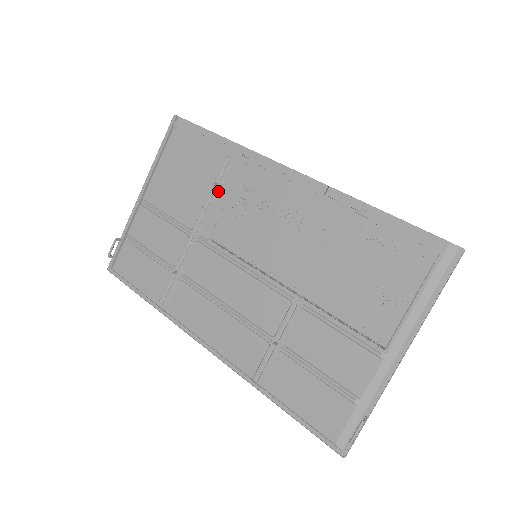
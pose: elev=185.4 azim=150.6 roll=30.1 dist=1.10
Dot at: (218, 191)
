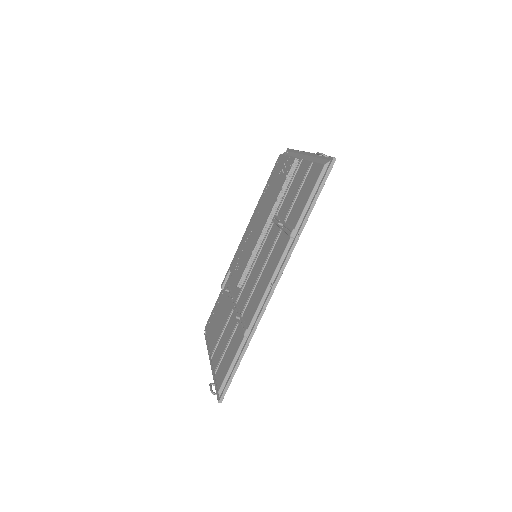
Dot at: (230, 290)
